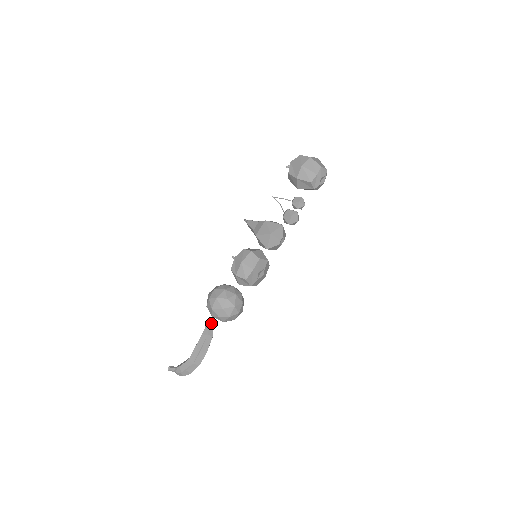
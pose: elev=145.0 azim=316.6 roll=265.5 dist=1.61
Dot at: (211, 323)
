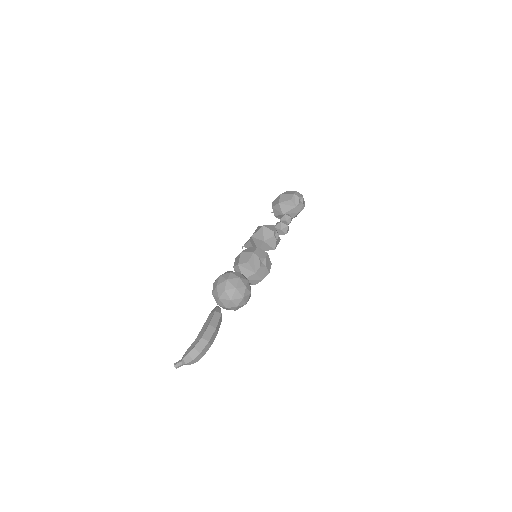
Dot at: (219, 307)
